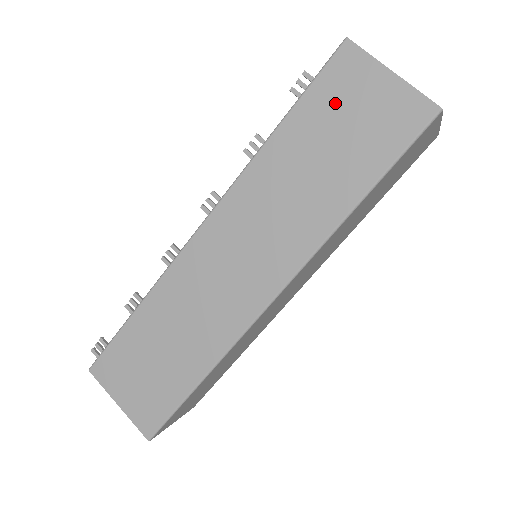
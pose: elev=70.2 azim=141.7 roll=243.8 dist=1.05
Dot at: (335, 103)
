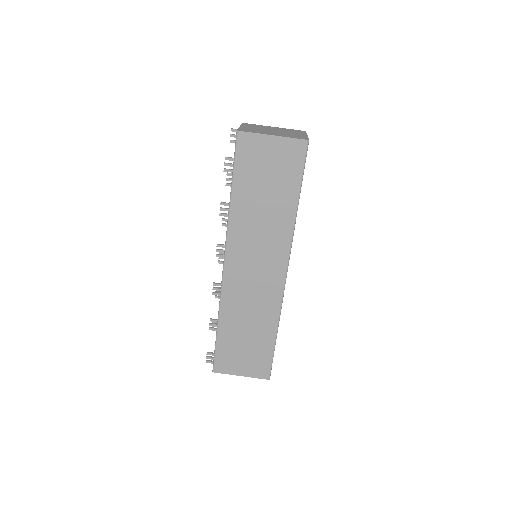
Dot at: (254, 166)
